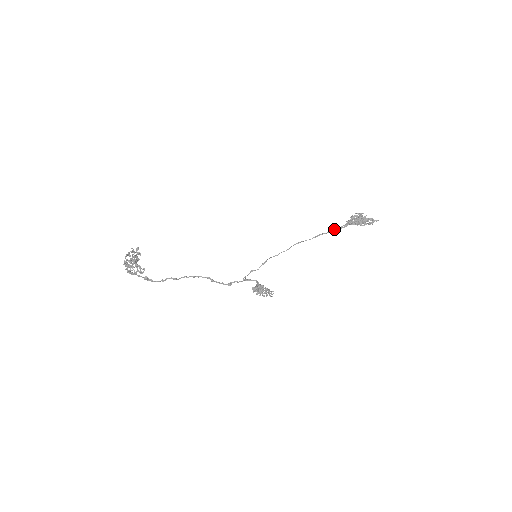
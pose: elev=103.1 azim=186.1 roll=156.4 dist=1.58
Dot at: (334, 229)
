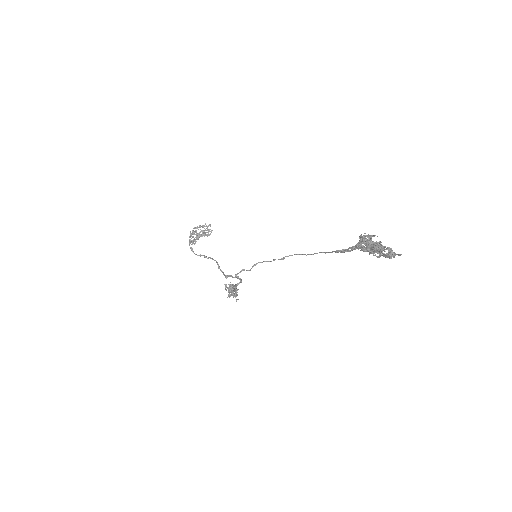
Dot at: (337, 250)
